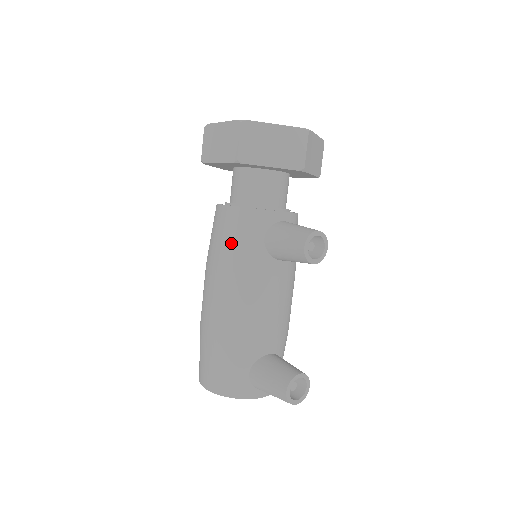
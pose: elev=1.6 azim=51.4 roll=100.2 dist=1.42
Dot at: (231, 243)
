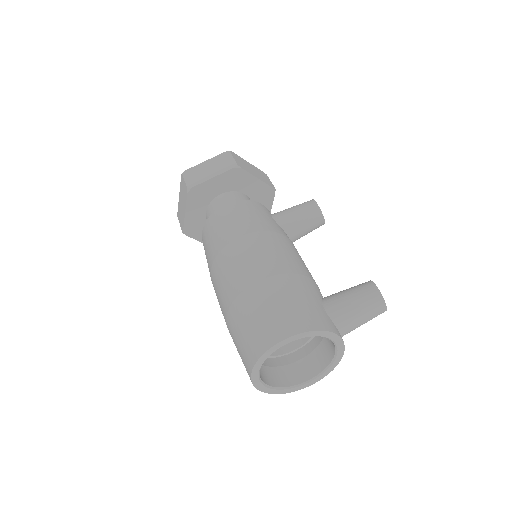
Dot at: (250, 217)
